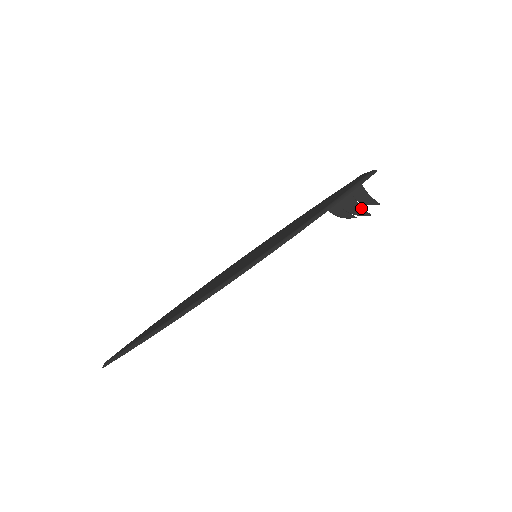
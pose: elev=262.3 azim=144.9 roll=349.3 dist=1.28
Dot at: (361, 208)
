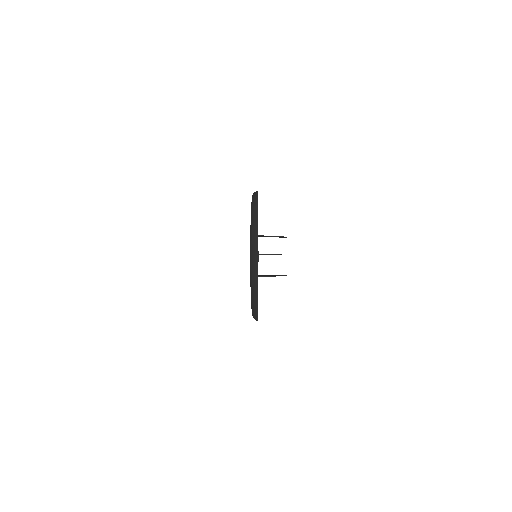
Dot at: occluded
